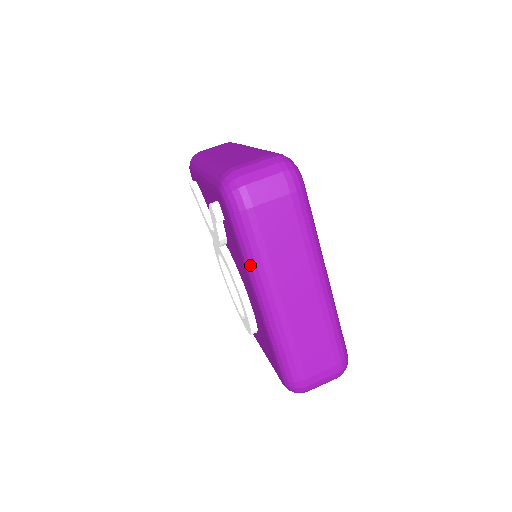
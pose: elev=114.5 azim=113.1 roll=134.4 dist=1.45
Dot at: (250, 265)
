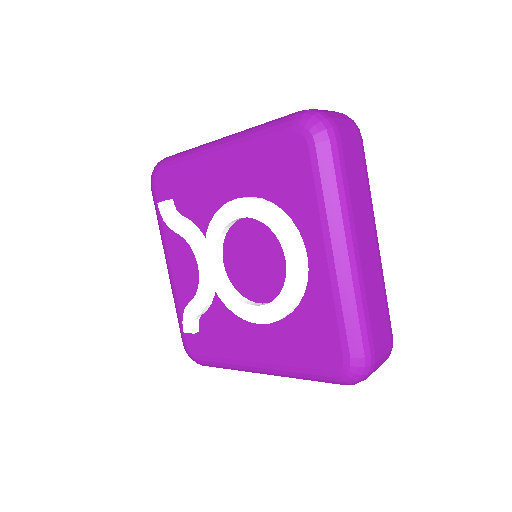
Dot at: (190, 155)
